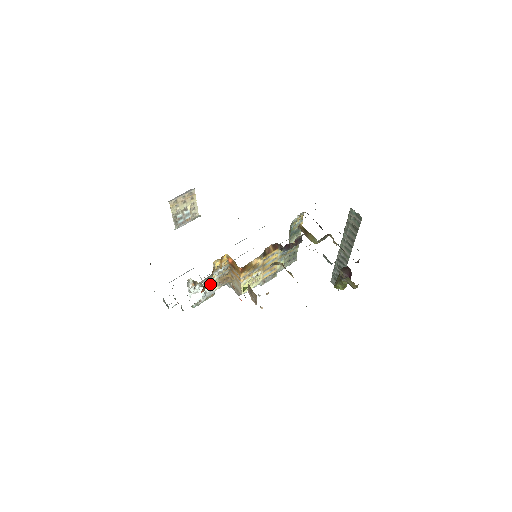
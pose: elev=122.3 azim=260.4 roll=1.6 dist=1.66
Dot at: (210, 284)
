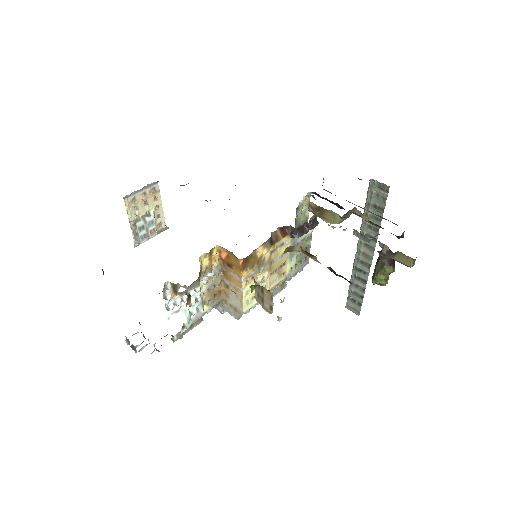
Dot at: (196, 299)
